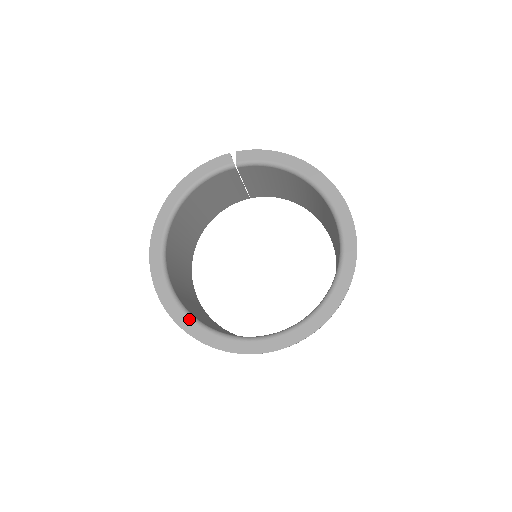
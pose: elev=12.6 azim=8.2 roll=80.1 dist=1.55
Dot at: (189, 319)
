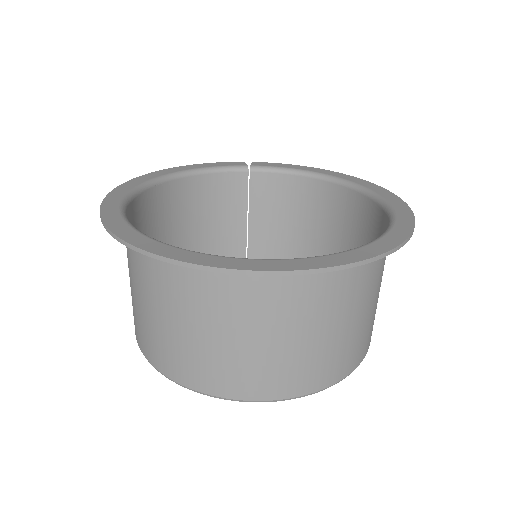
Dot at: (141, 234)
